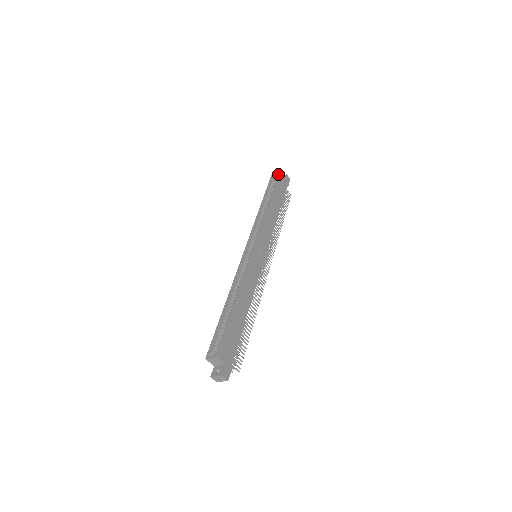
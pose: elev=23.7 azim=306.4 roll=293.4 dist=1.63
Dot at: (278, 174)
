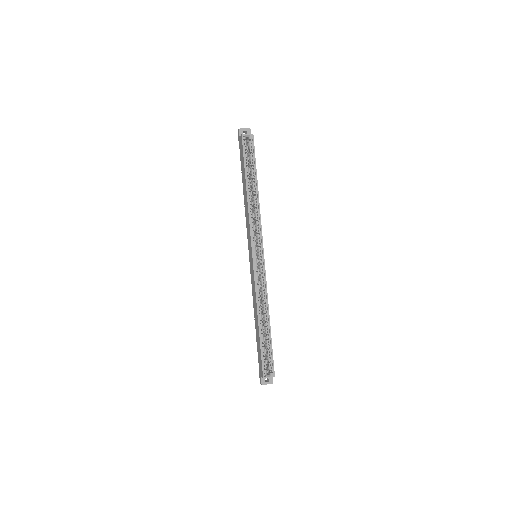
Dot at: (253, 139)
